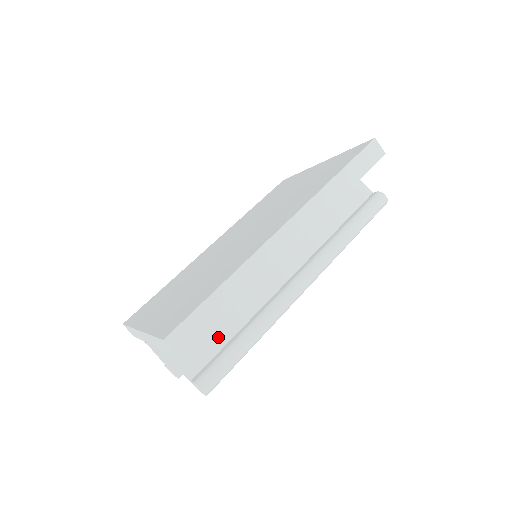
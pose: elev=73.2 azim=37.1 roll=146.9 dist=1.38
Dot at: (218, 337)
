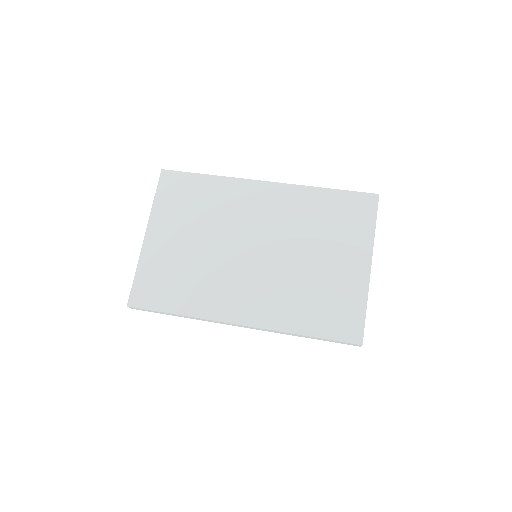
Dot at: occluded
